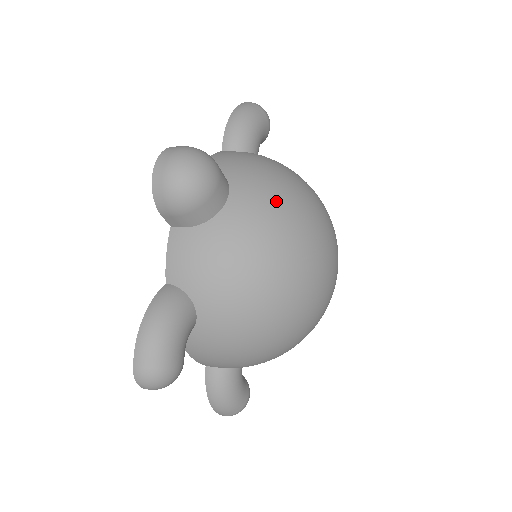
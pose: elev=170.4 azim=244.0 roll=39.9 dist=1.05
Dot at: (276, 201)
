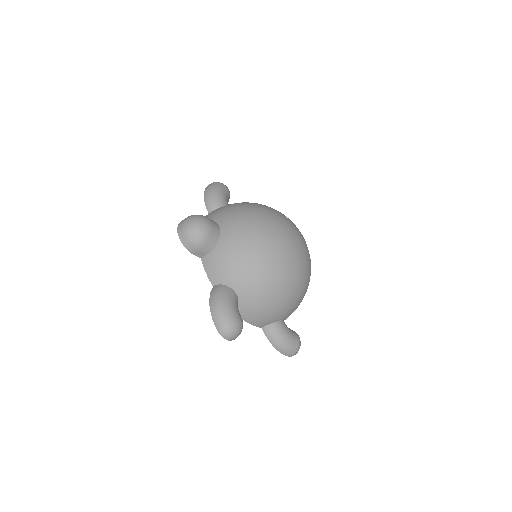
Dot at: (244, 218)
